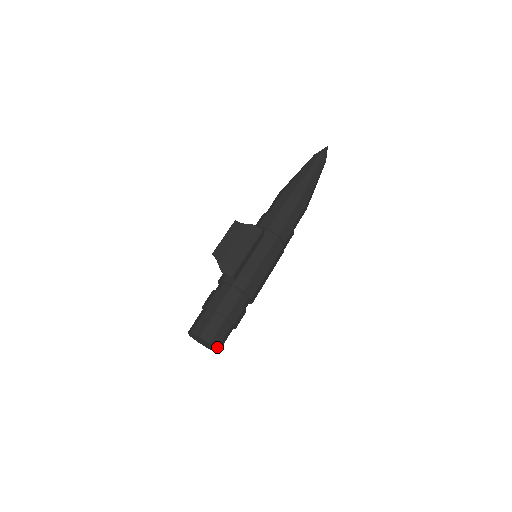
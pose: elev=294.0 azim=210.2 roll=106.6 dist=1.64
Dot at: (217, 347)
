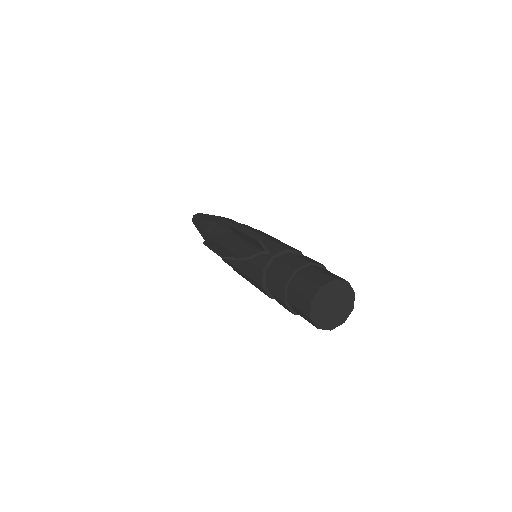
Dot at: (345, 281)
